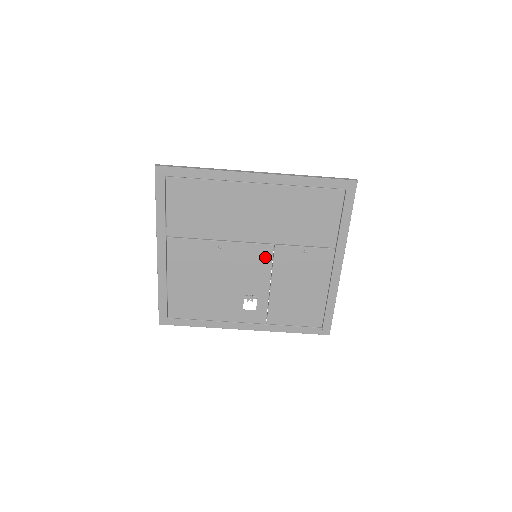
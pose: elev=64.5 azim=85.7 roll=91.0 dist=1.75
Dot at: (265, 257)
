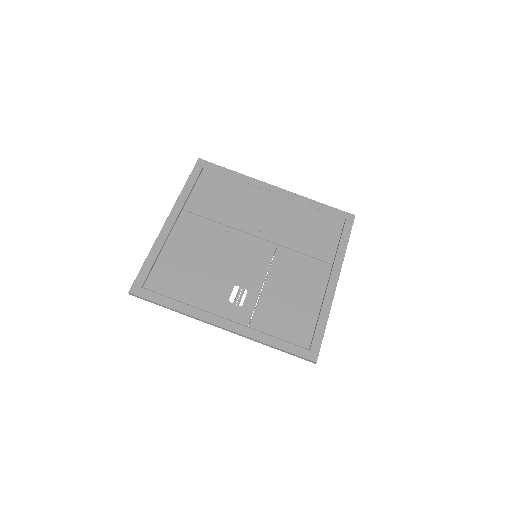
Dot at: (266, 253)
